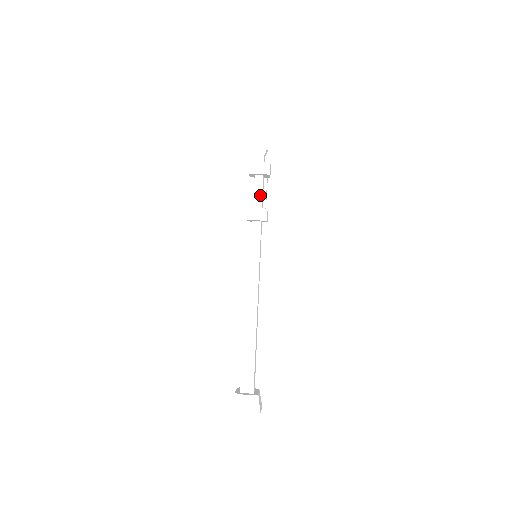
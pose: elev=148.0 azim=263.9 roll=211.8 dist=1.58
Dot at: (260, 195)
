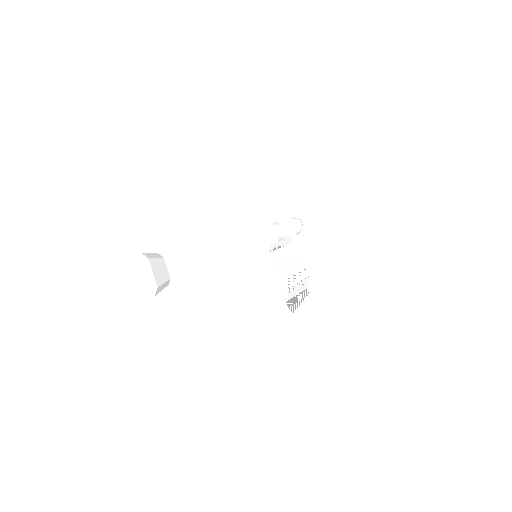
Dot at: occluded
